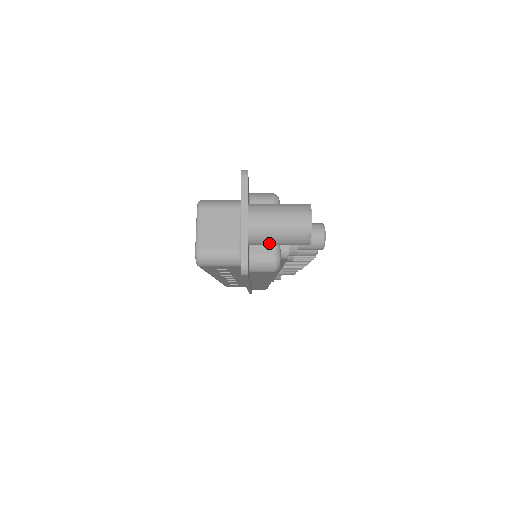
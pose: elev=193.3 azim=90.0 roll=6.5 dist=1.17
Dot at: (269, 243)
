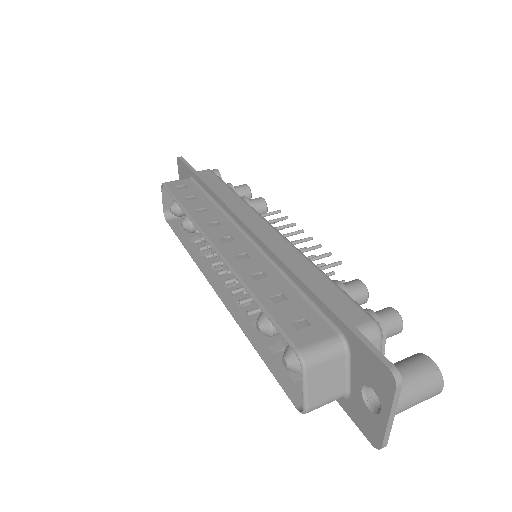
Dot at: occluded
